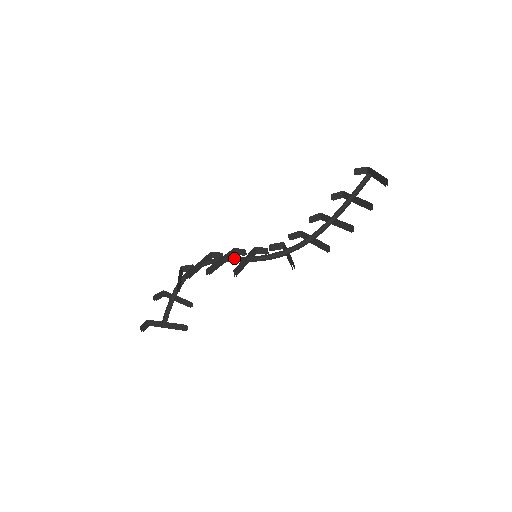
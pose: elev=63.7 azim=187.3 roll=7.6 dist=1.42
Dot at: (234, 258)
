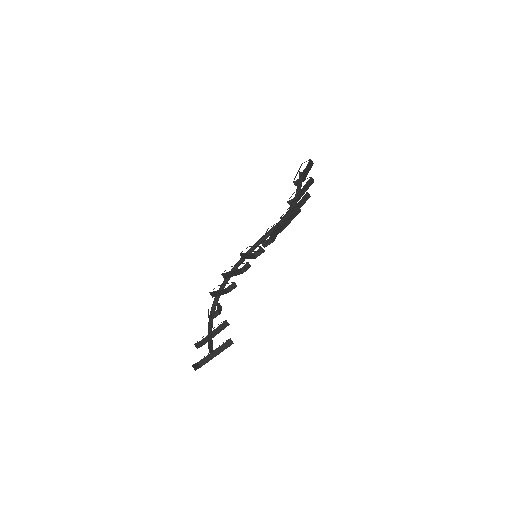
Dot at: (240, 263)
